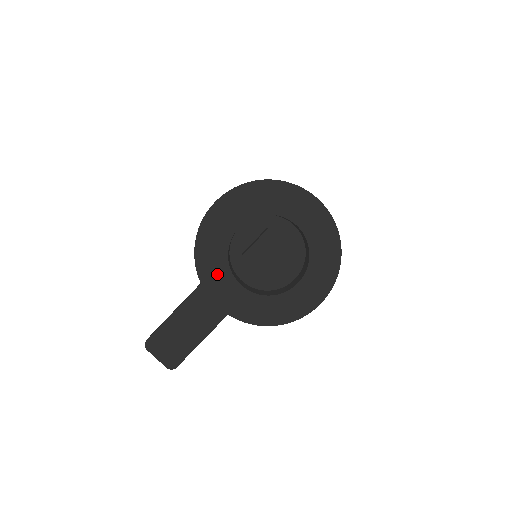
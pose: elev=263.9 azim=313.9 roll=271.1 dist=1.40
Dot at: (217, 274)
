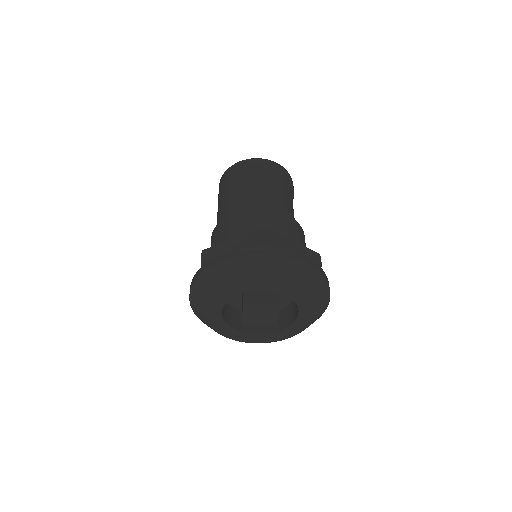
Dot at: (236, 338)
